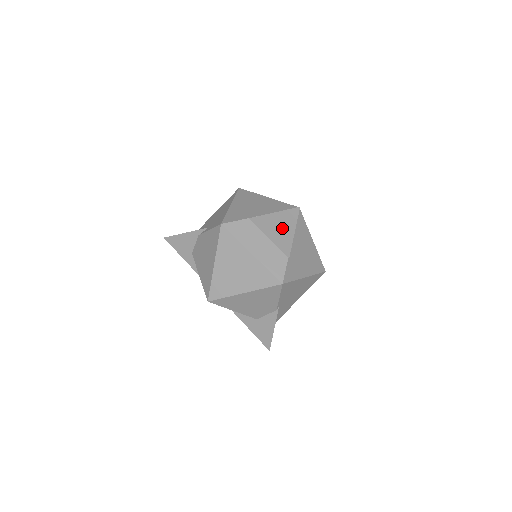
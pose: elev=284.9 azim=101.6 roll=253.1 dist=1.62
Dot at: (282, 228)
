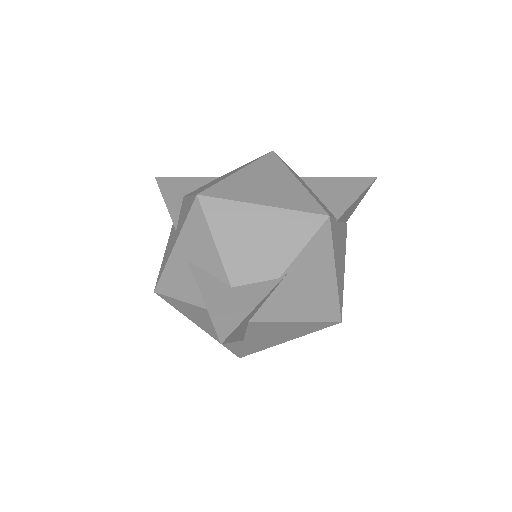
Dot at: (342, 191)
